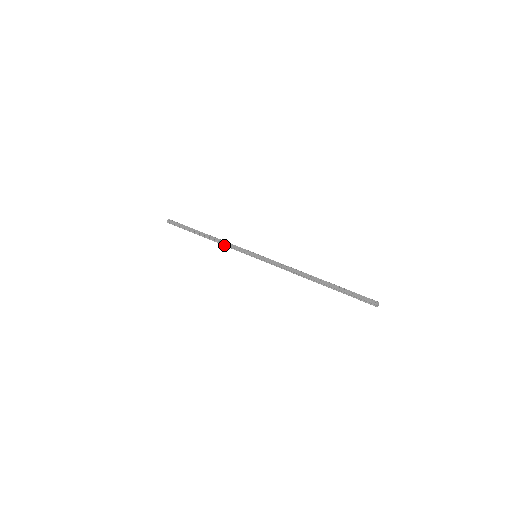
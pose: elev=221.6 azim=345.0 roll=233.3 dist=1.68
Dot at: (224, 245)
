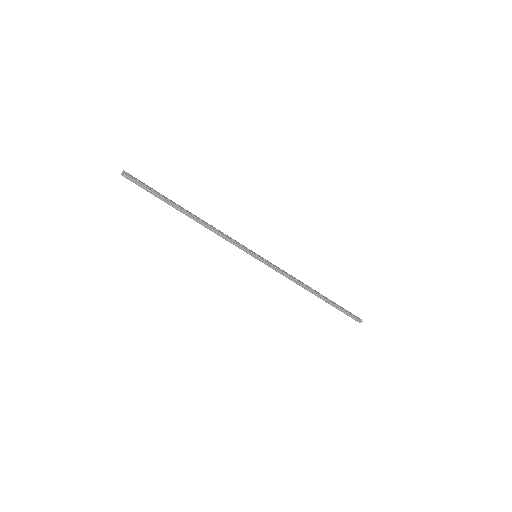
Dot at: (217, 233)
